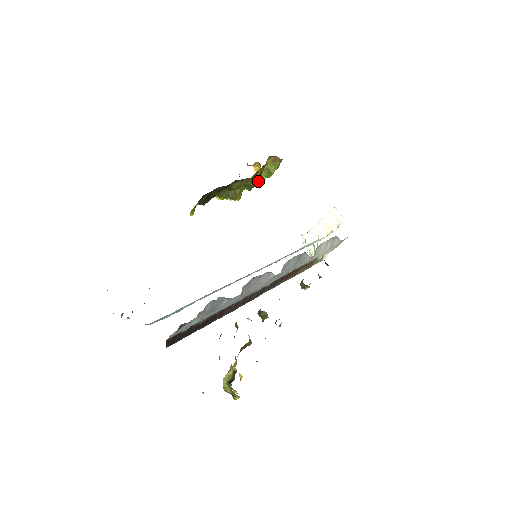
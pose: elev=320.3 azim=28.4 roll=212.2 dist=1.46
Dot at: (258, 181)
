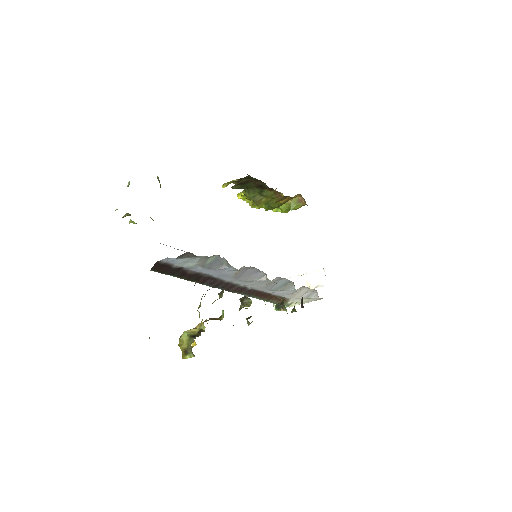
Dot at: (277, 207)
